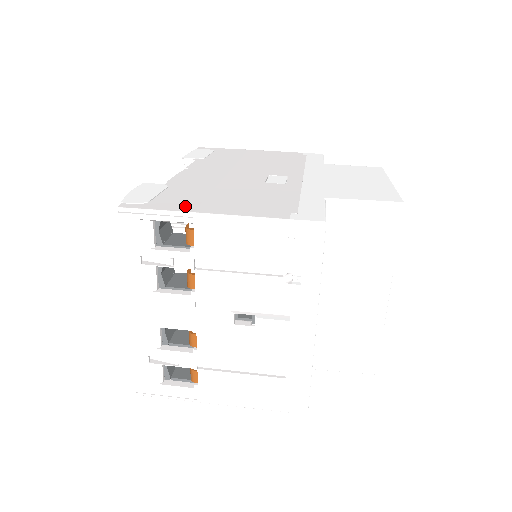
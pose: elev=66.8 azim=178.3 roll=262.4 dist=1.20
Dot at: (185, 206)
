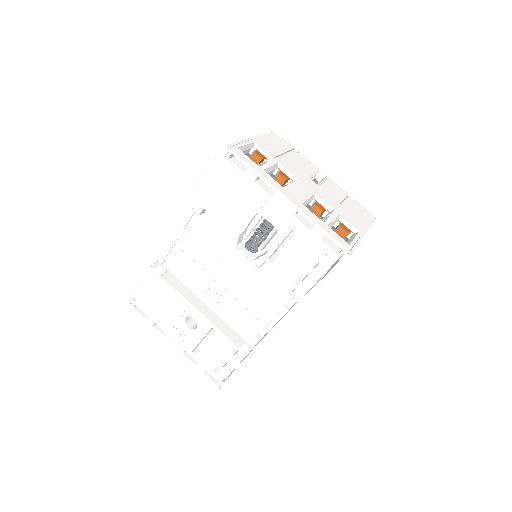
Dot at: occluded
